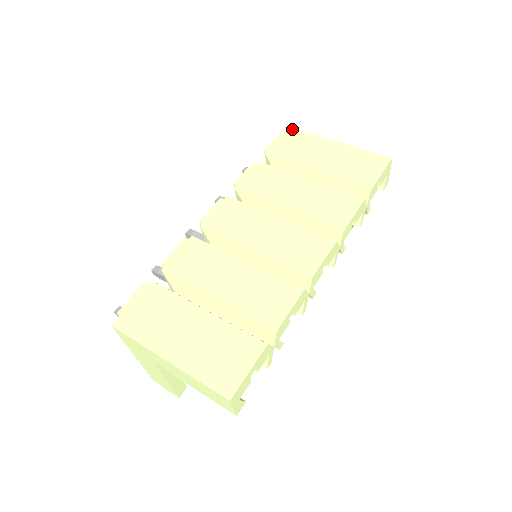
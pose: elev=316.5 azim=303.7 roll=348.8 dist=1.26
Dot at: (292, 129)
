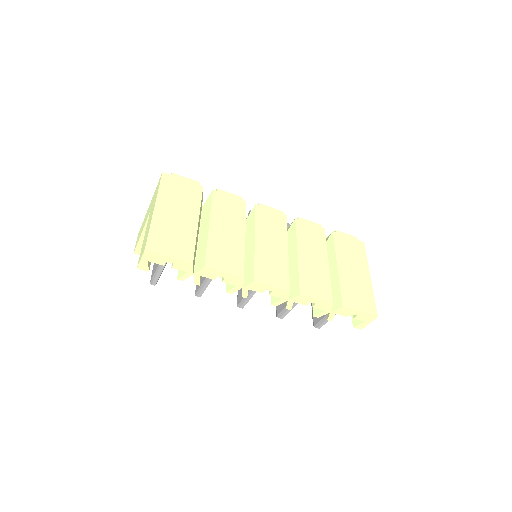
Dot at: (363, 244)
